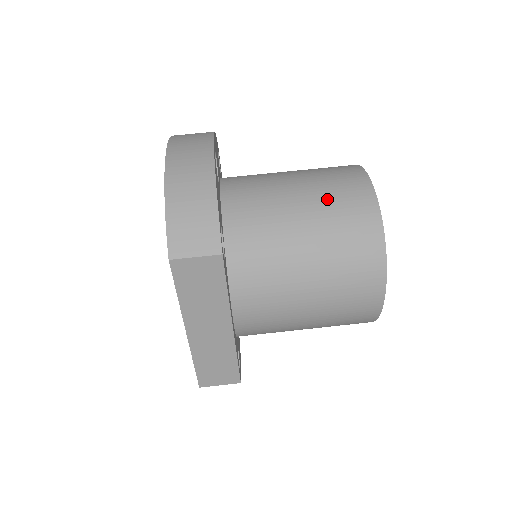
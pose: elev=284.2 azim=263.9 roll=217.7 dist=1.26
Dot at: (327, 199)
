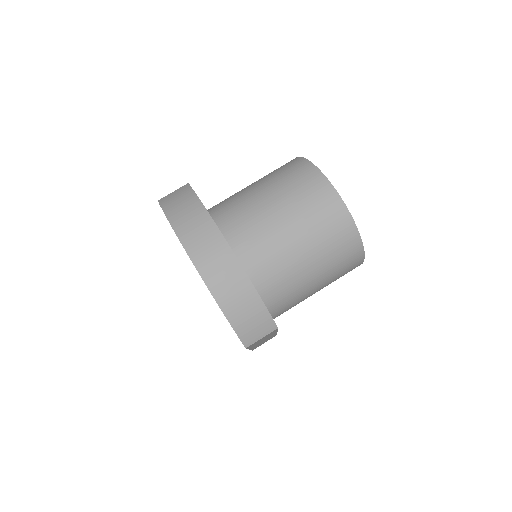
Dot at: (316, 231)
